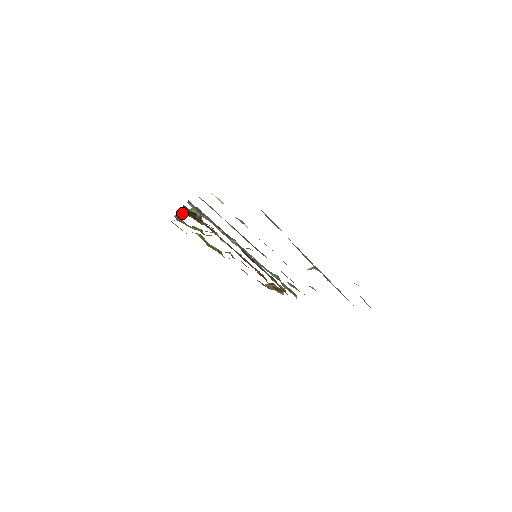
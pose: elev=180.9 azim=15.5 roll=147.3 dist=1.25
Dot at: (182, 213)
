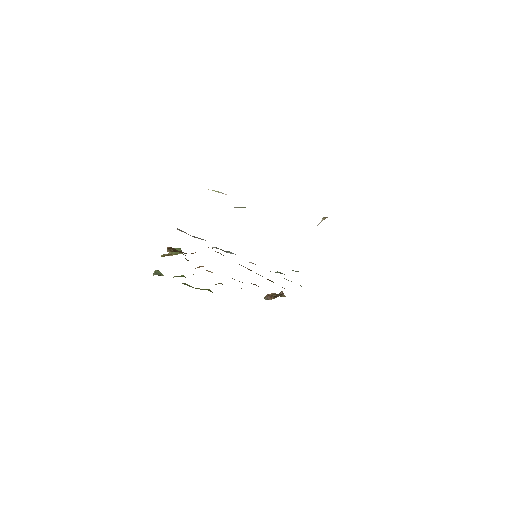
Dot at: occluded
